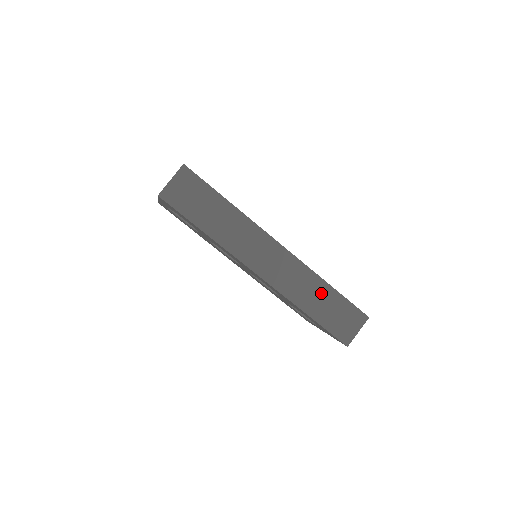
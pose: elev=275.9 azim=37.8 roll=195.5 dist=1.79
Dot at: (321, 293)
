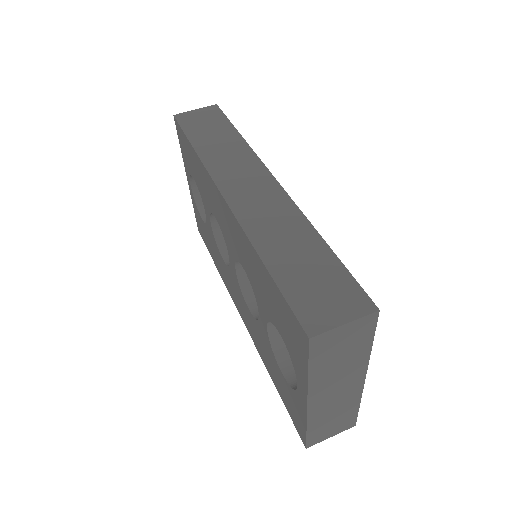
Dot at: (302, 243)
